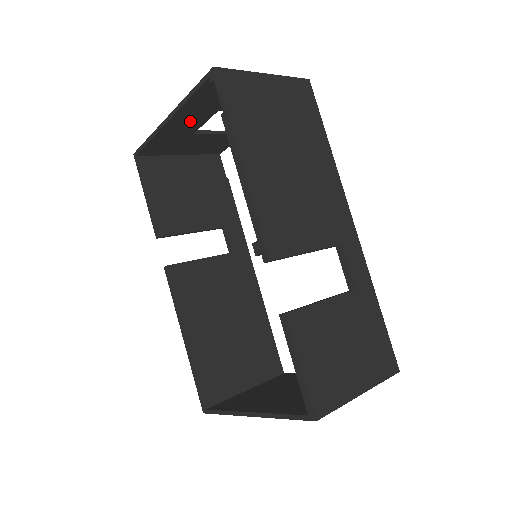
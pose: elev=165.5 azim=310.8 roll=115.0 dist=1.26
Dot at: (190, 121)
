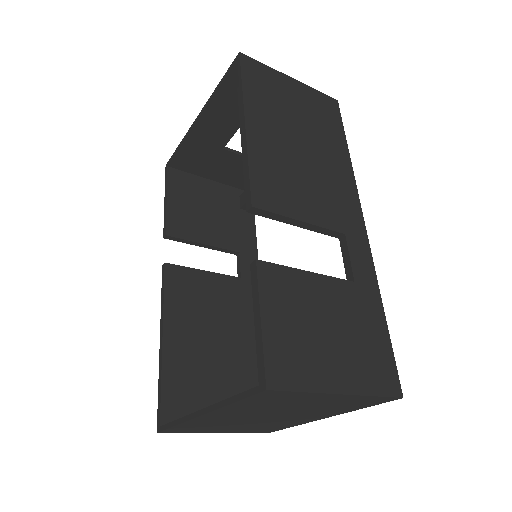
Dot at: (219, 127)
